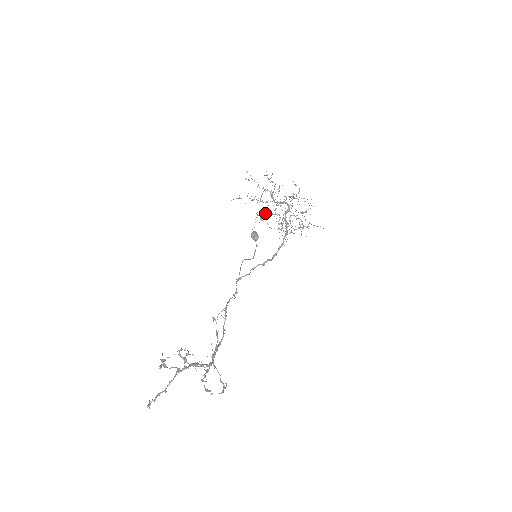
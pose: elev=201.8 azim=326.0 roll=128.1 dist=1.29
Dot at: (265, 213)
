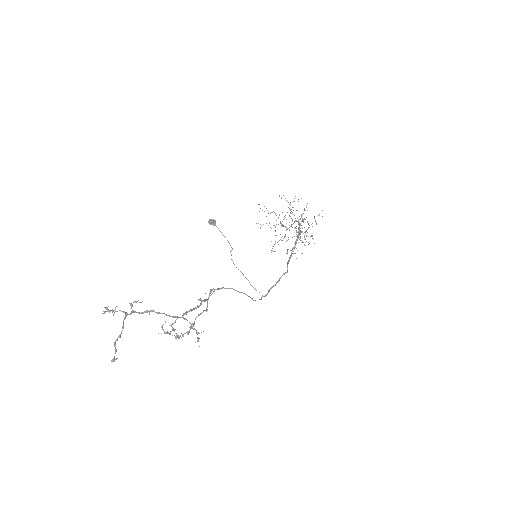
Dot at: occluded
